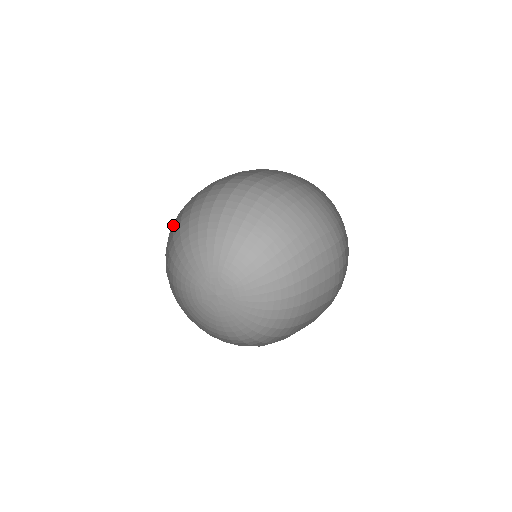
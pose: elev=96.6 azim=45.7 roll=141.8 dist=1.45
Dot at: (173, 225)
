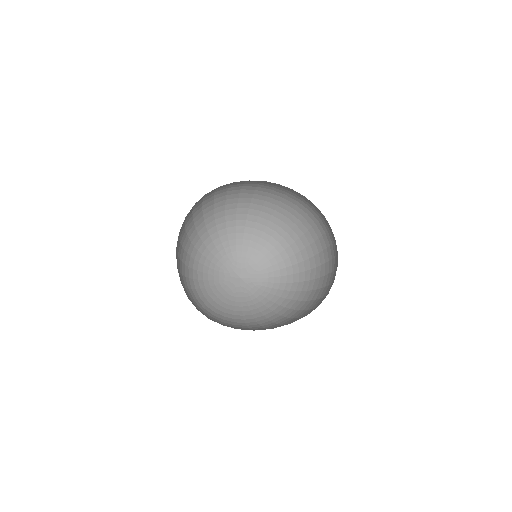
Dot at: (236, 197)
